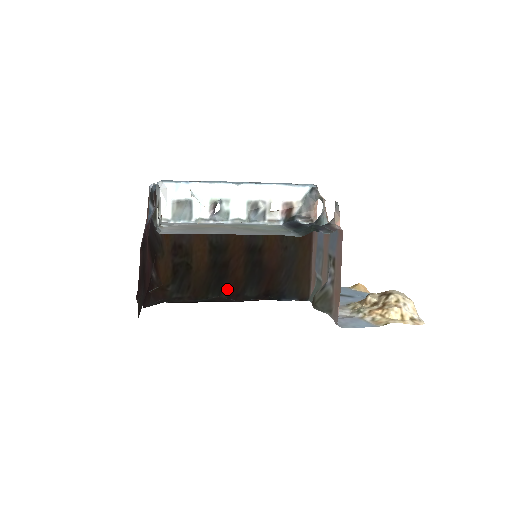
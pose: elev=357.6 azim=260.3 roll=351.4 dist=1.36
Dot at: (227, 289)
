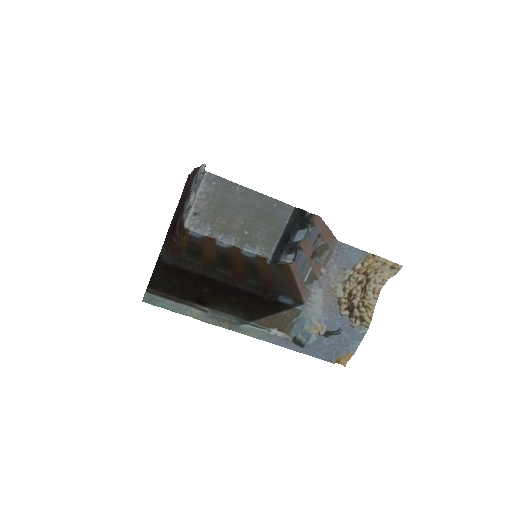
Dot at: (232, 272)
